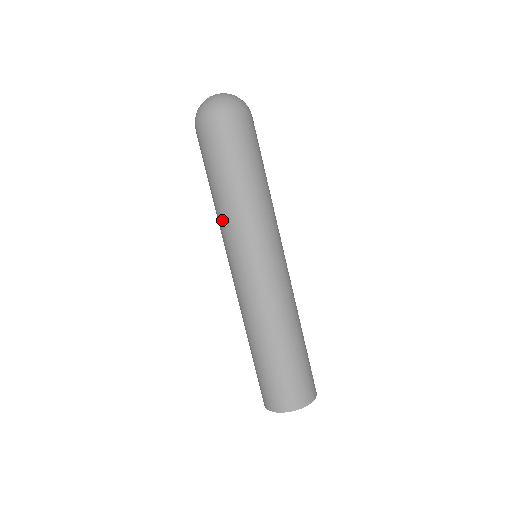
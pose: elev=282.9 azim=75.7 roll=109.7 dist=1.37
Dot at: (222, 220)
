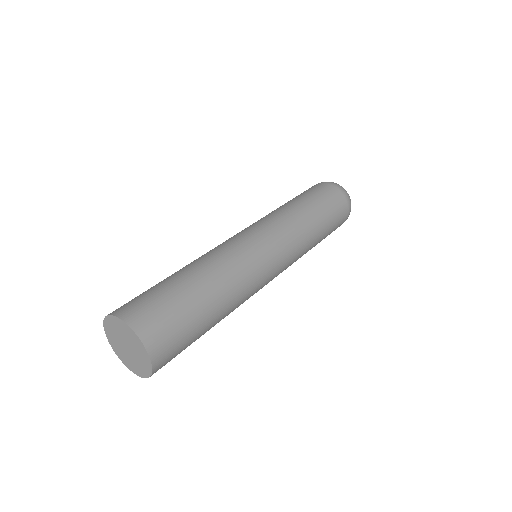
Dot at: occluded
